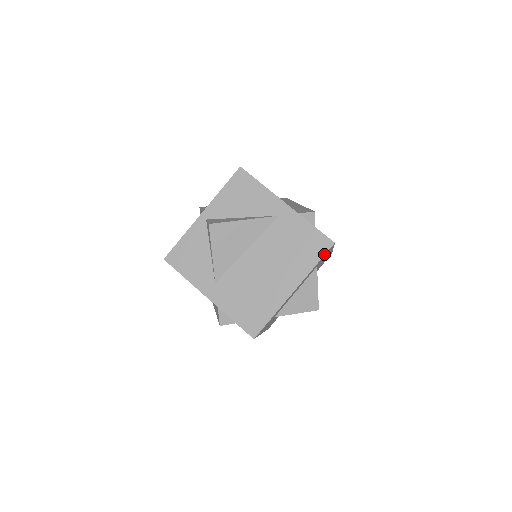
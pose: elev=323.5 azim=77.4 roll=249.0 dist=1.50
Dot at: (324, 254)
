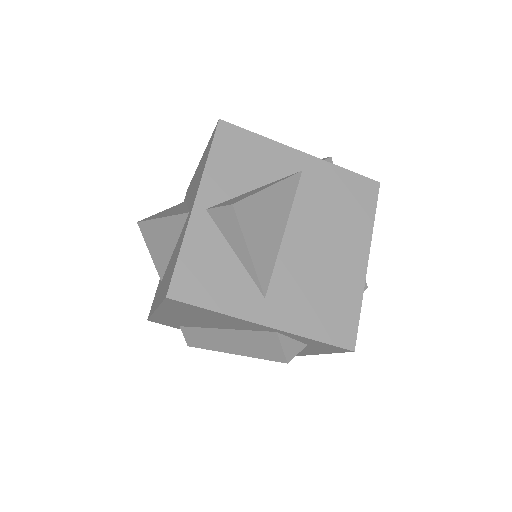
Dot at: (376, 200)
